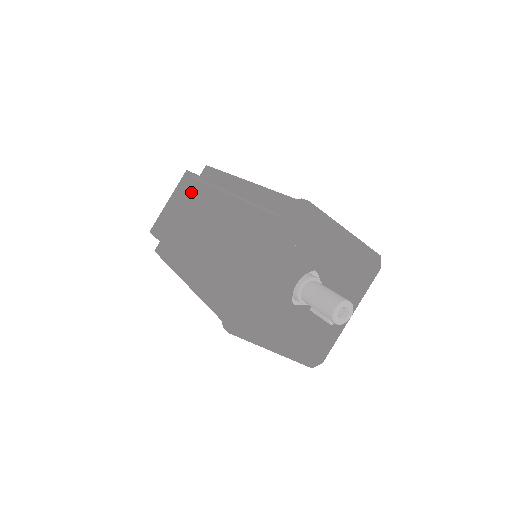
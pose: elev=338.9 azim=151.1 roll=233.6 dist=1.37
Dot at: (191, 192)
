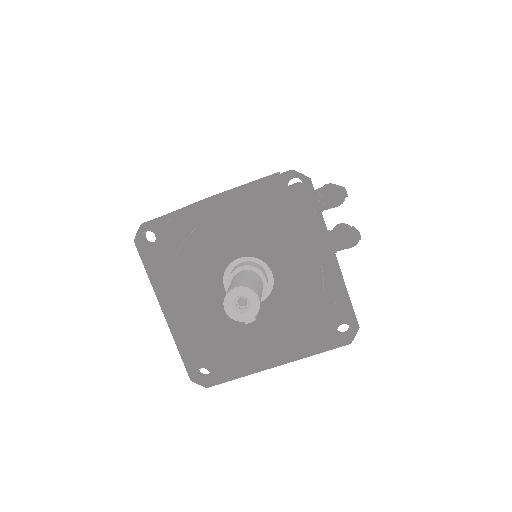
Dot at: occluded
